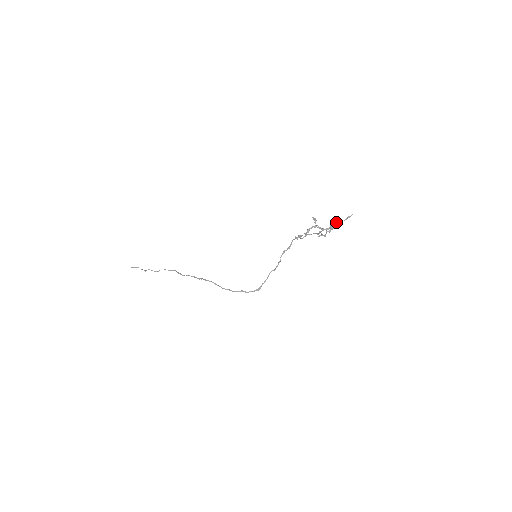
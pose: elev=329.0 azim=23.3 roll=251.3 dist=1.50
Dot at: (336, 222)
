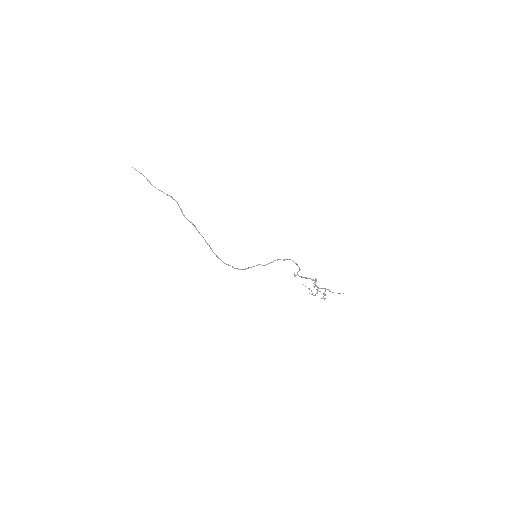
Dot at: (329, 290)
